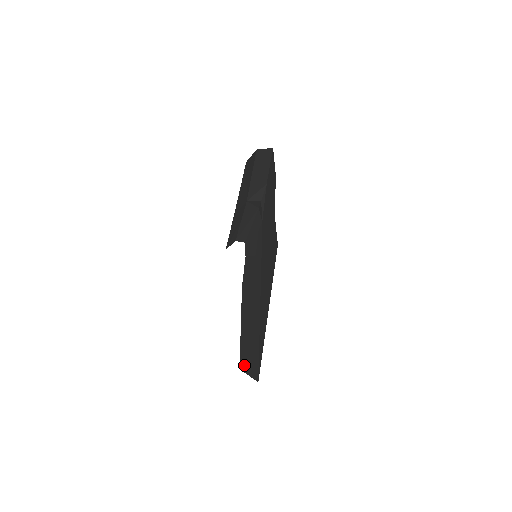
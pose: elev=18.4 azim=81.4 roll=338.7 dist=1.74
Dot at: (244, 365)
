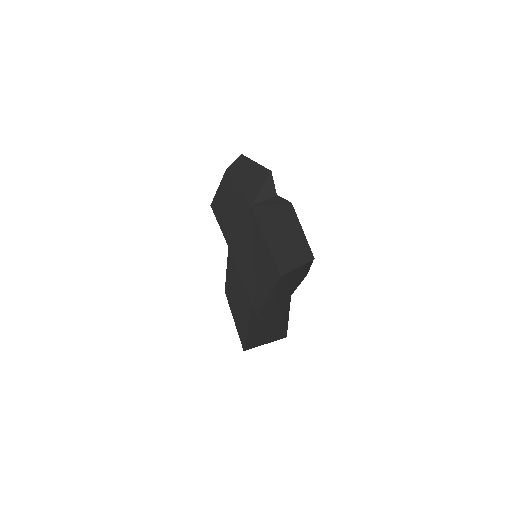
Dot at: (230, 303)
